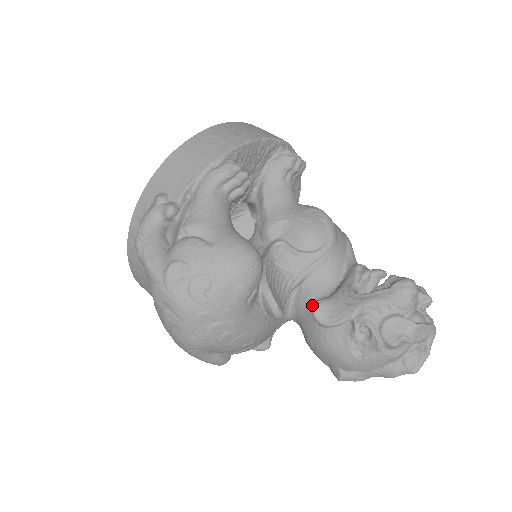
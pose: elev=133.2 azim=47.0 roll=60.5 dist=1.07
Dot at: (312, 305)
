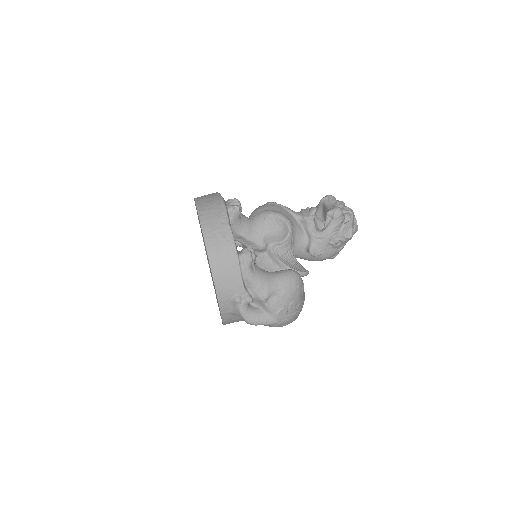
Dot at: (310, 254)
